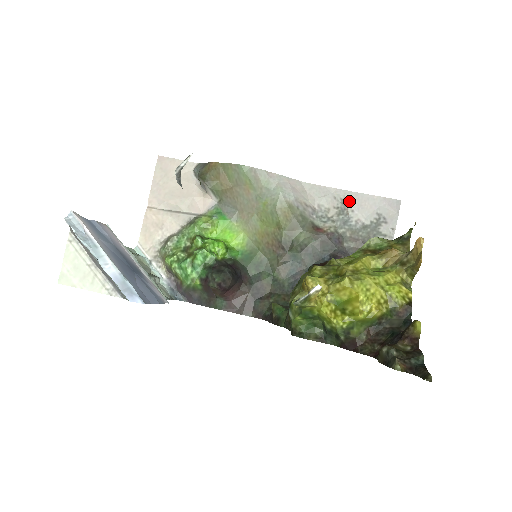
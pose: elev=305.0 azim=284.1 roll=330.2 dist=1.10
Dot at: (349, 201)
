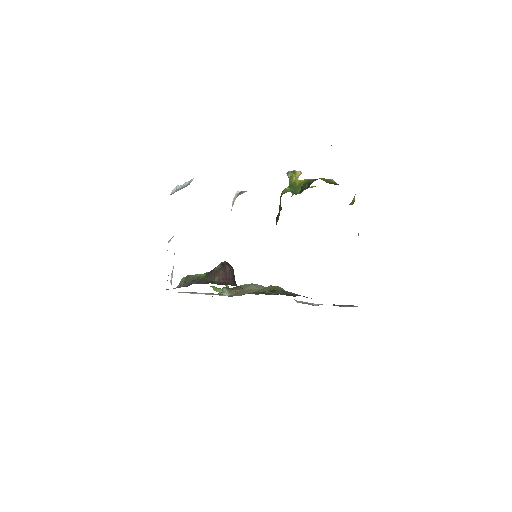
Dot at: occluded
